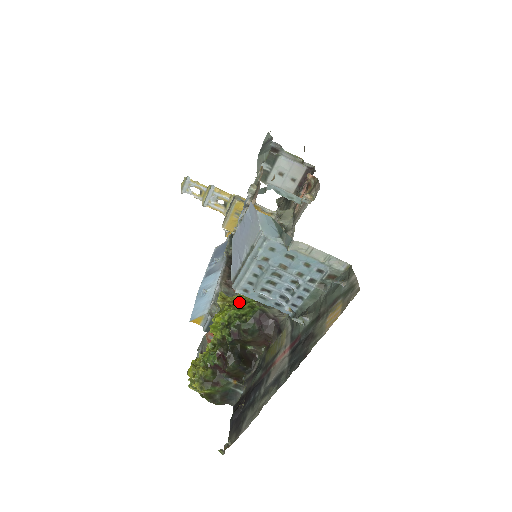
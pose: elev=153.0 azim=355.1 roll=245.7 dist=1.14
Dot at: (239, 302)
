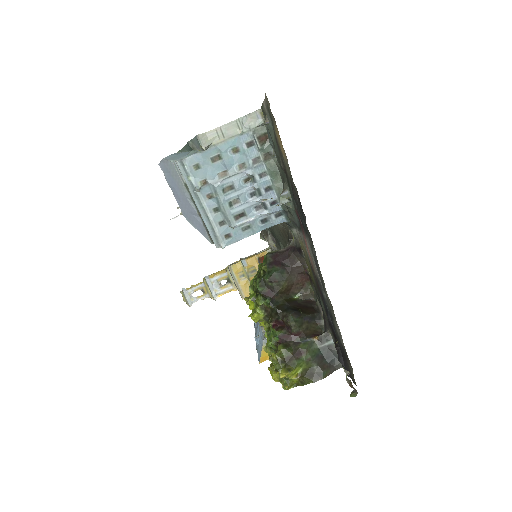
Dot at: occluded
